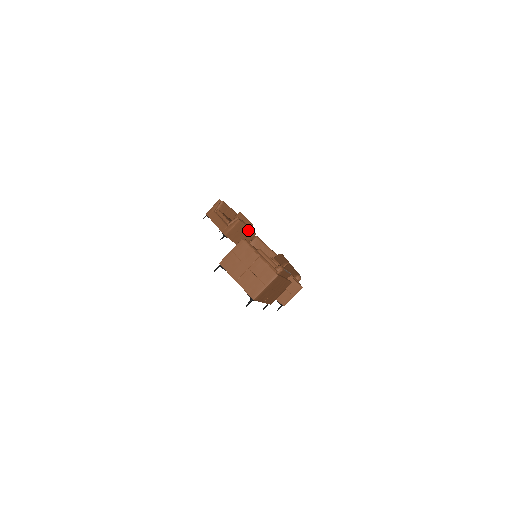
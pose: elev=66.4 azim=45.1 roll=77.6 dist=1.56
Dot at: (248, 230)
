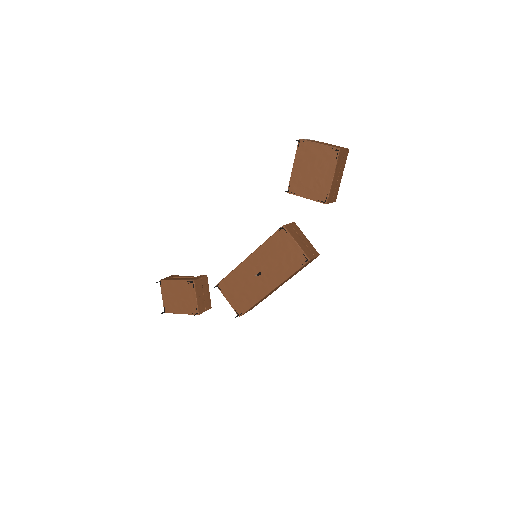
Dot at: (208, 295)
